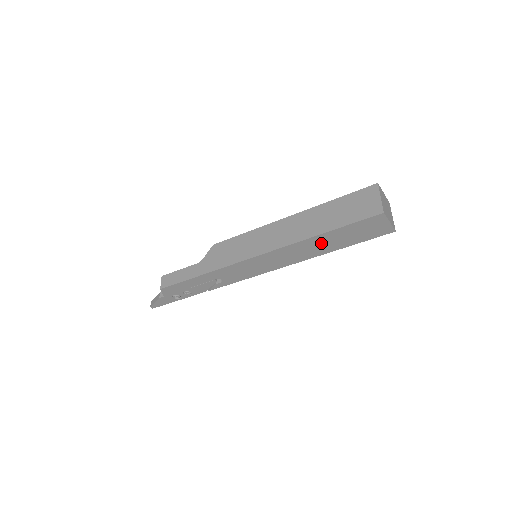
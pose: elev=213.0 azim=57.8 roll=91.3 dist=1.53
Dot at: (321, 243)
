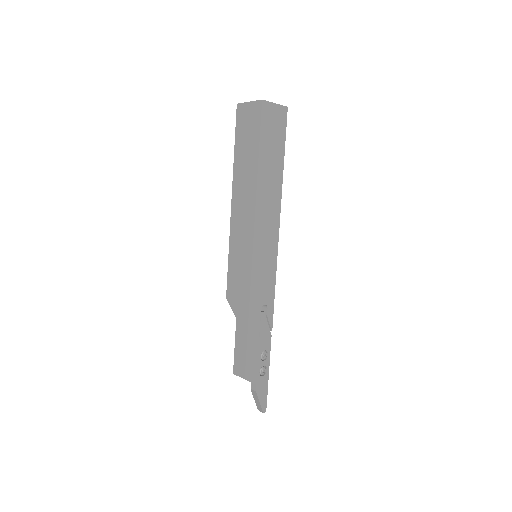
Dot at: (268, 177)
